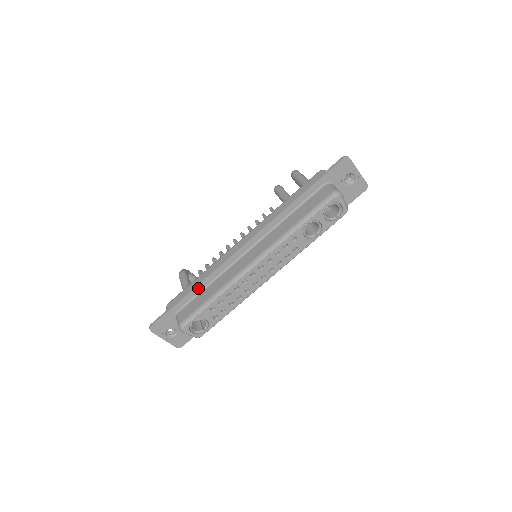
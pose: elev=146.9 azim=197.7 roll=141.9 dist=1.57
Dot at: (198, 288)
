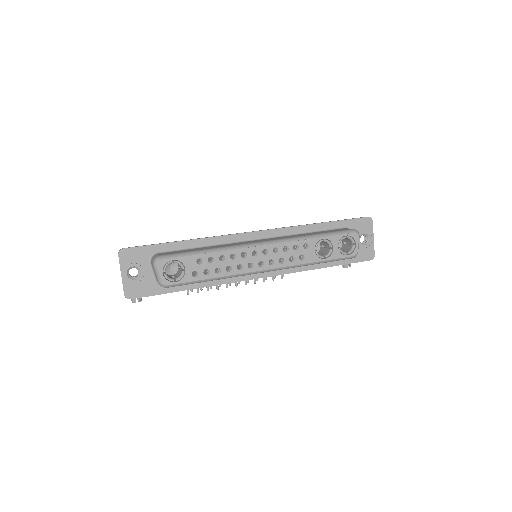
Dot at: (193, 243)
